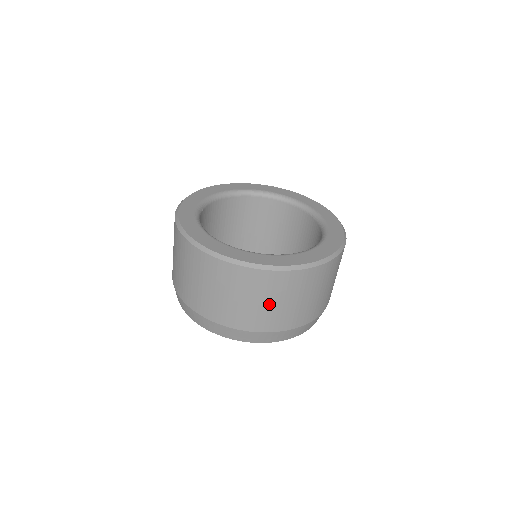
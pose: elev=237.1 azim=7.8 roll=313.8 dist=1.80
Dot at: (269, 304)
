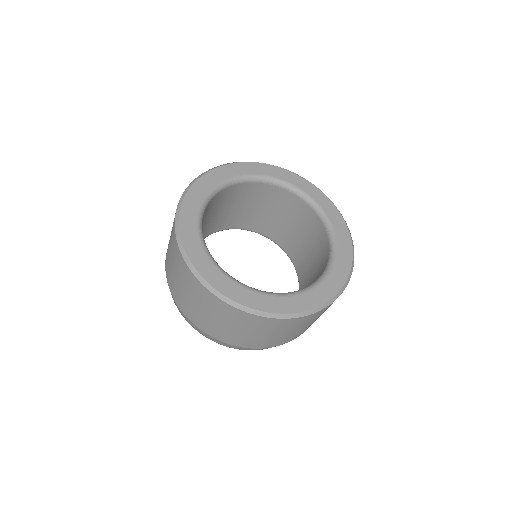
Dot at: (318, 317)
